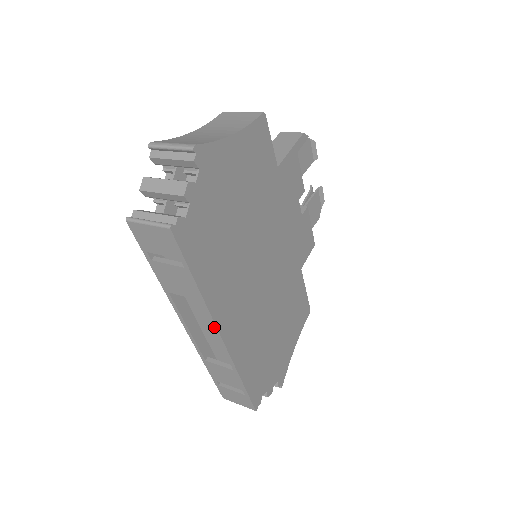
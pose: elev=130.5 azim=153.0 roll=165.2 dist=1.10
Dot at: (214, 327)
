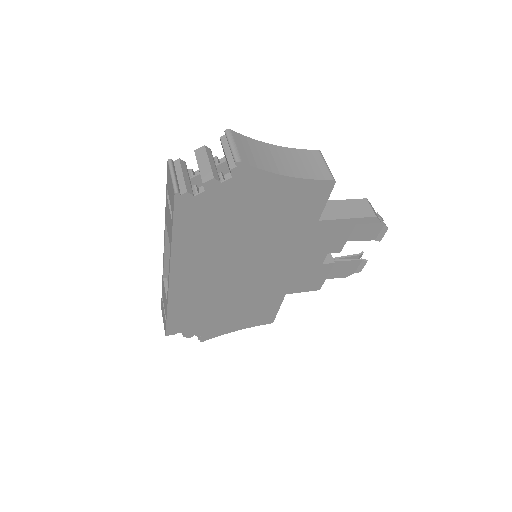
Dot at: (169, 268)
